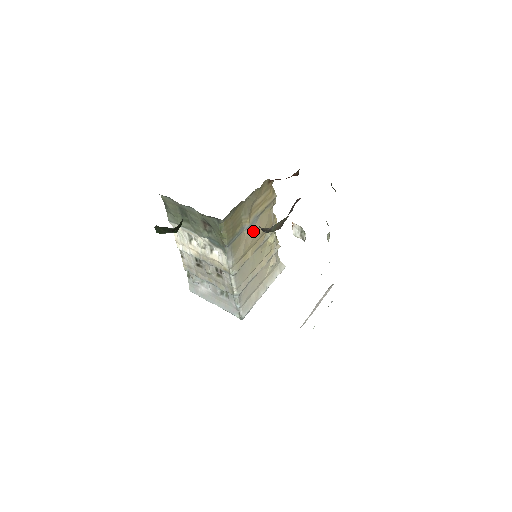
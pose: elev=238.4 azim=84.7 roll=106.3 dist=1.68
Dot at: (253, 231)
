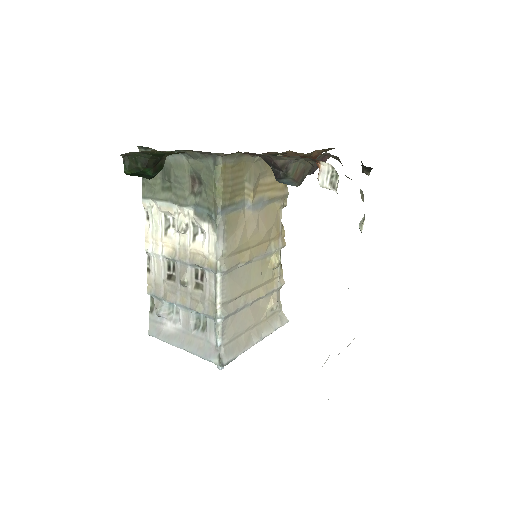
Dot at: (256, 219)
